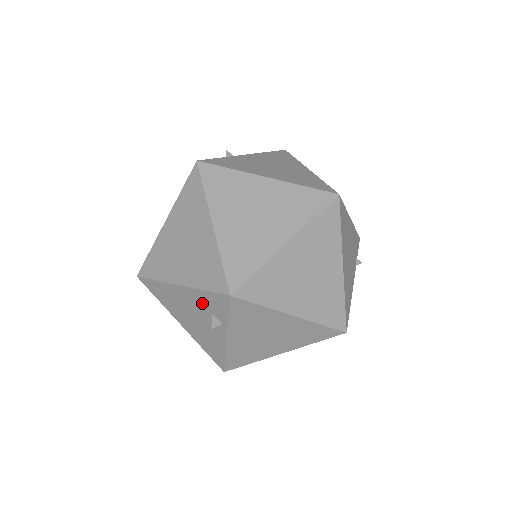
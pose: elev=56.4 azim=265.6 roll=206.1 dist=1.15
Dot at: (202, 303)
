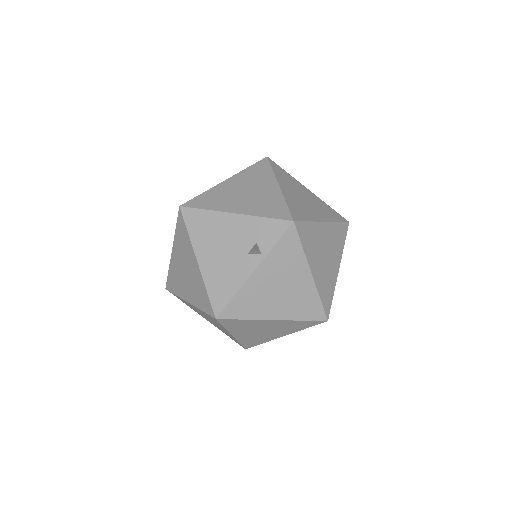
Dot at: (251, 231)
